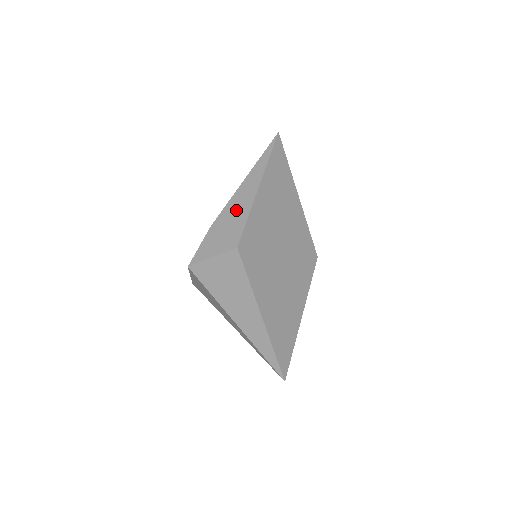
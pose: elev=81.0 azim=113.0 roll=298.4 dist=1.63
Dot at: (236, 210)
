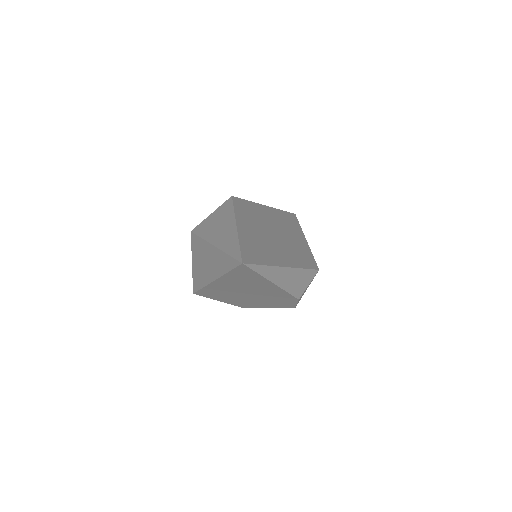
Dot at: occluded
